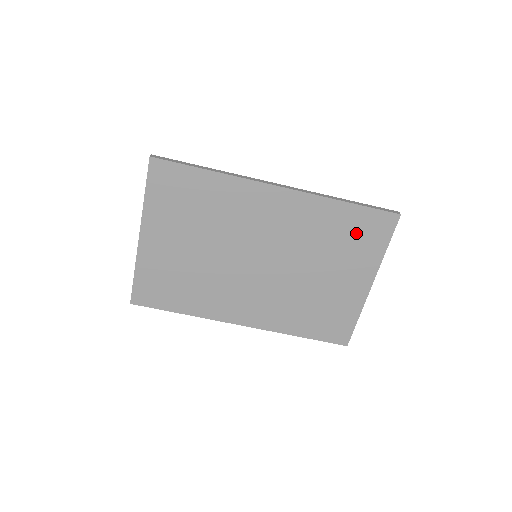
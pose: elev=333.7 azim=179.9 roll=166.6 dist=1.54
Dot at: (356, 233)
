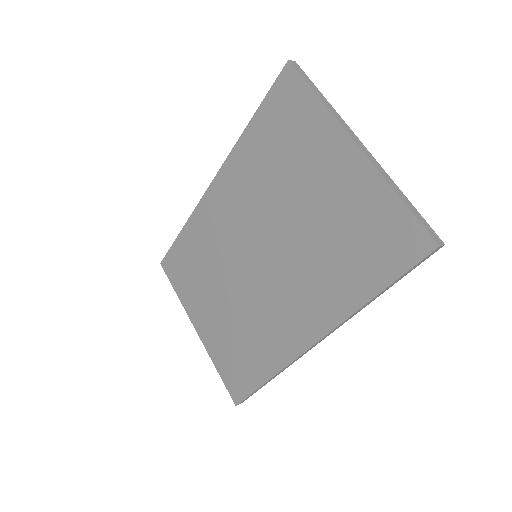
Dot at: (282, 129)
